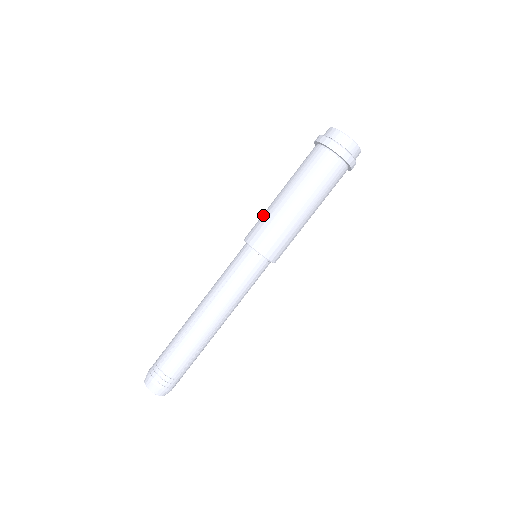
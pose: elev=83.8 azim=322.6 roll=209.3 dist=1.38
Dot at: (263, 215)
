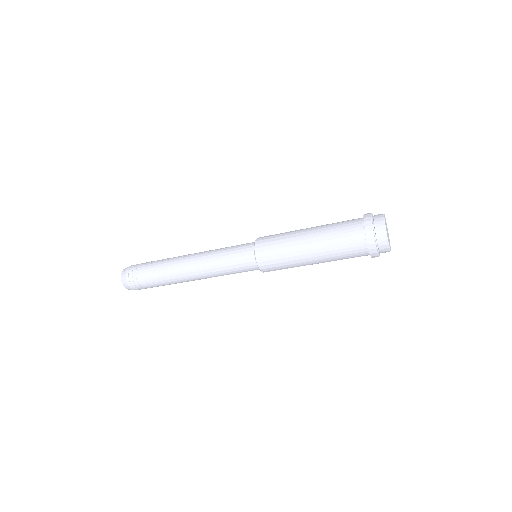
Dot at: (282, 249)
